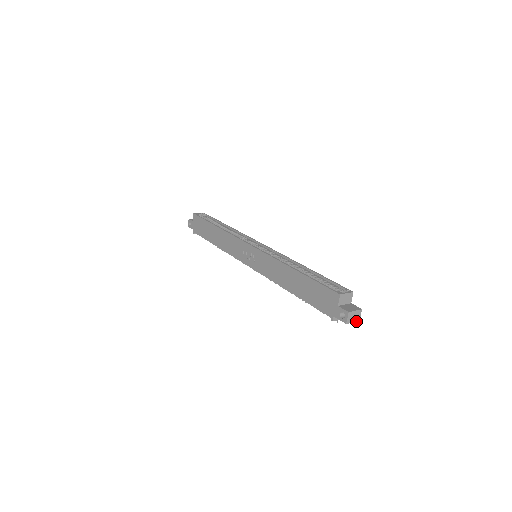
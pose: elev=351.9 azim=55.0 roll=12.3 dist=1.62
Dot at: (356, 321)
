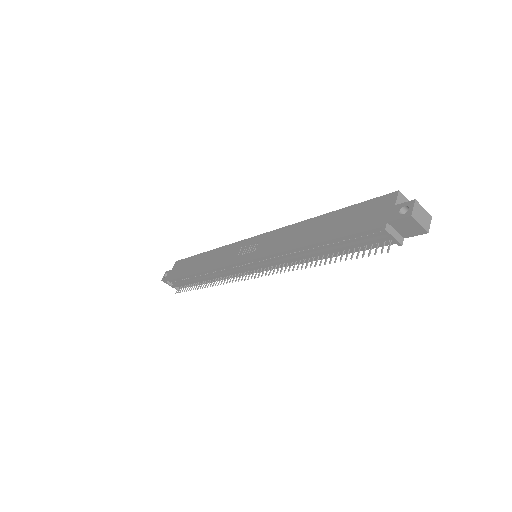
Dot at: (424, 228)
